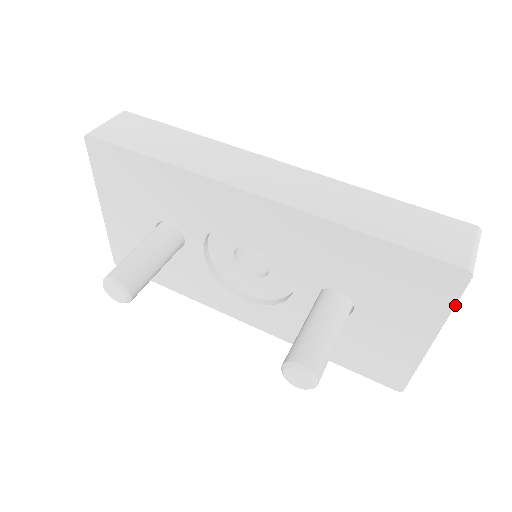
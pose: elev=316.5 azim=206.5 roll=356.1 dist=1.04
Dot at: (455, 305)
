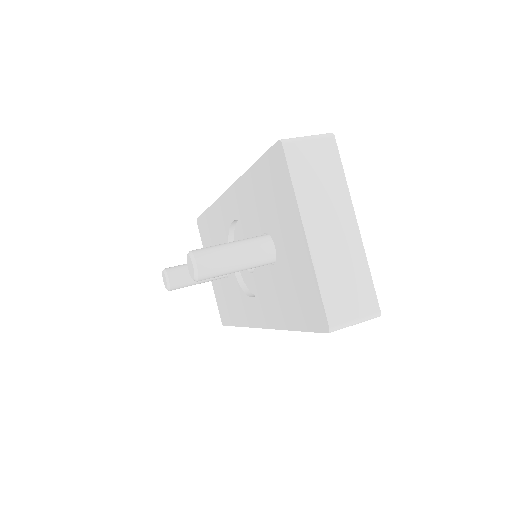
Dot at: (291, 178)
